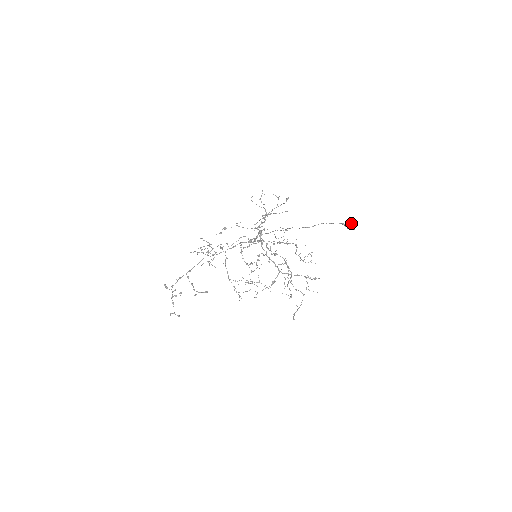
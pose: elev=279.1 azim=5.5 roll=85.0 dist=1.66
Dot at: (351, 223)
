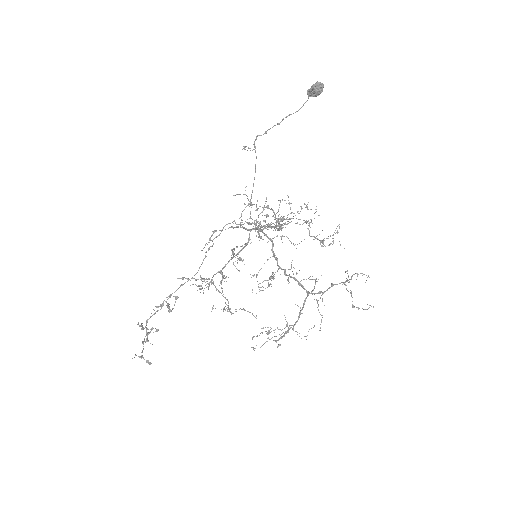
Dot at: (316, 83)
